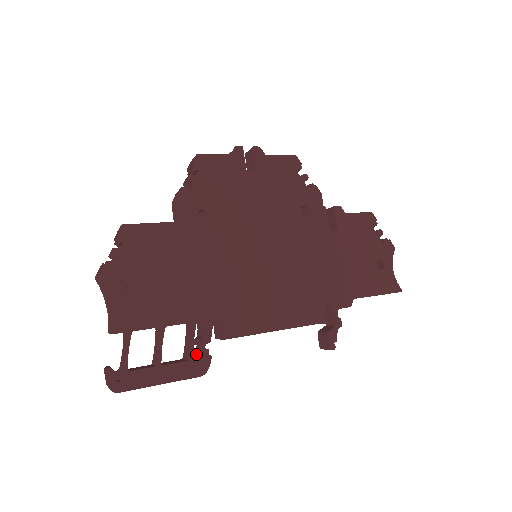
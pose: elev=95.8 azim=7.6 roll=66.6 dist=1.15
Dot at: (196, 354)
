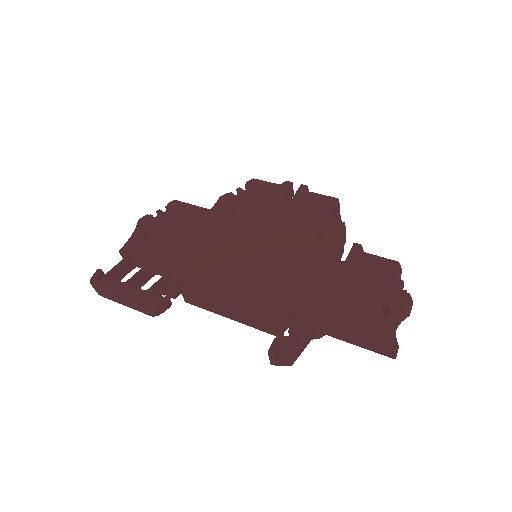
Dot at: occluded
